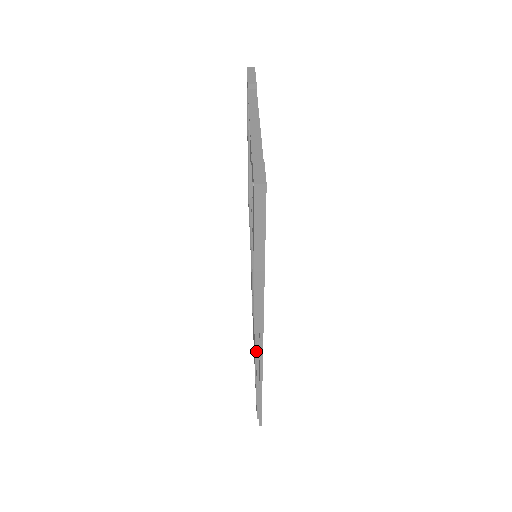
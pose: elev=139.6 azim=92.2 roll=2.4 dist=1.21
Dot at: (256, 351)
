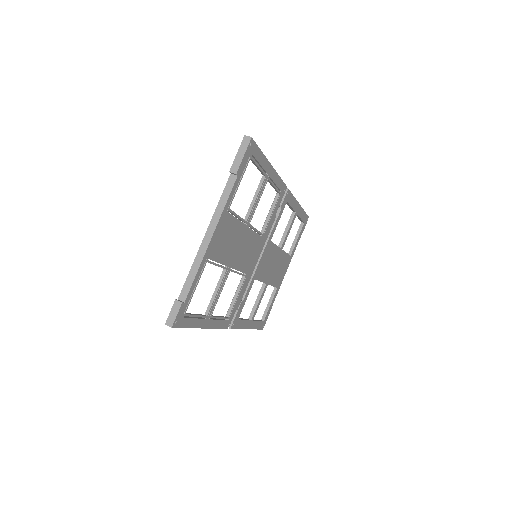
Dot at: (255, 302)
